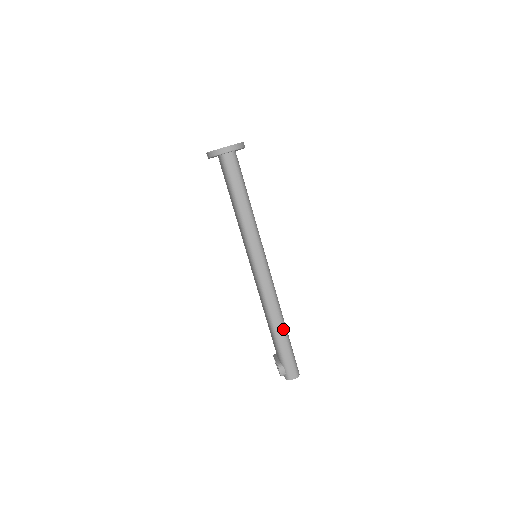
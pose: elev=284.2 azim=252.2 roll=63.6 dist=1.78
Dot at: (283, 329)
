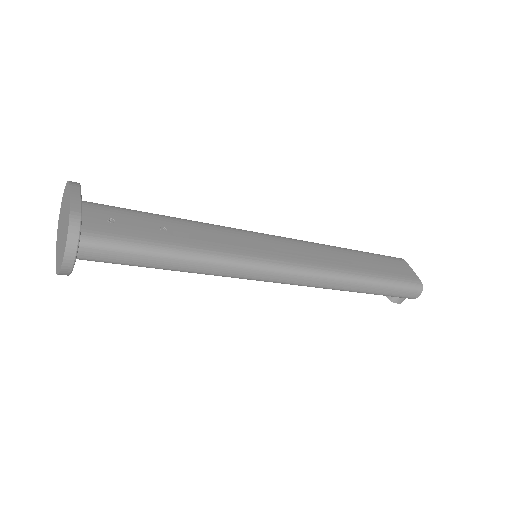
Dot at: (365, 284)
